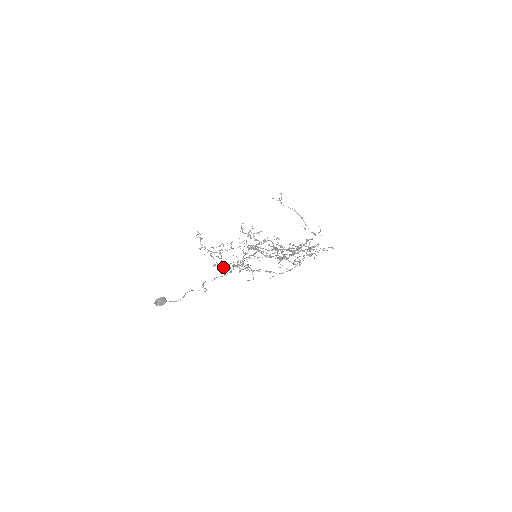
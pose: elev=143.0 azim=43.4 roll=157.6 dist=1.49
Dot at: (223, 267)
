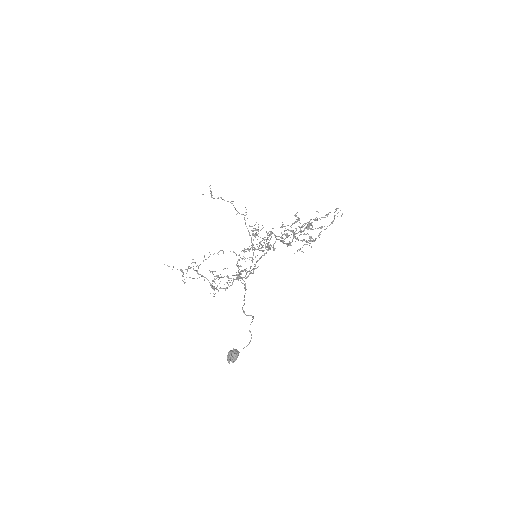
Dot at: (220, 288)
